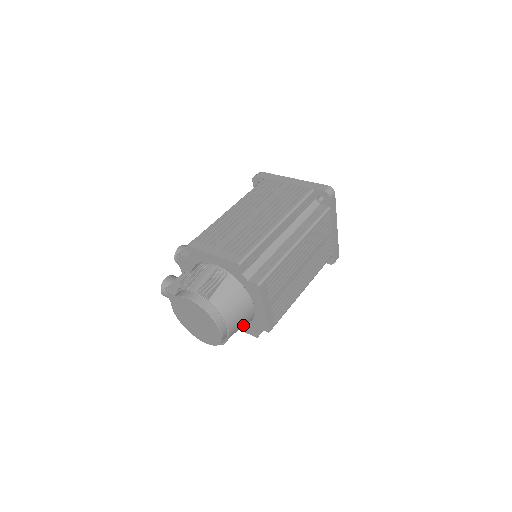
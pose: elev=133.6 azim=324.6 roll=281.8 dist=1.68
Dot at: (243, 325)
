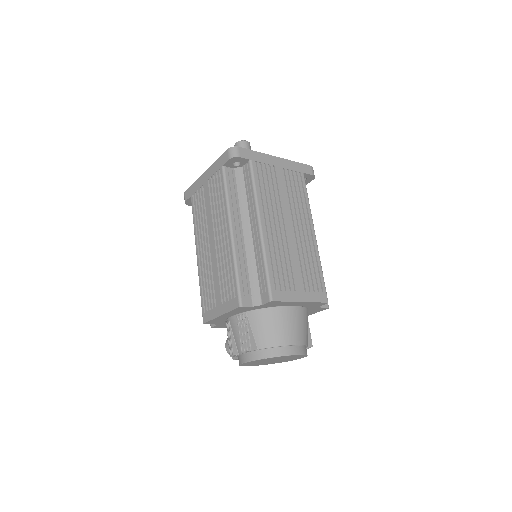
Dot at: (305, 323)
